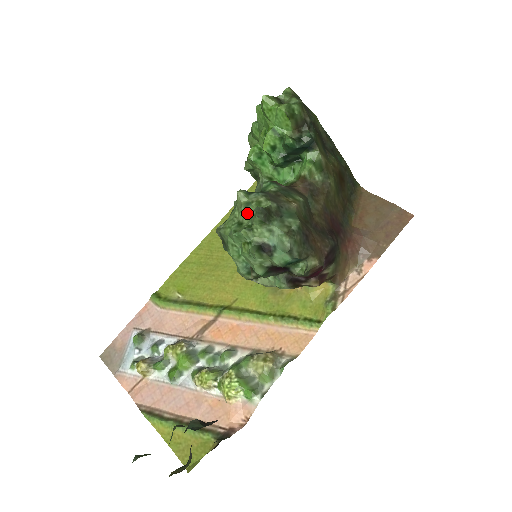
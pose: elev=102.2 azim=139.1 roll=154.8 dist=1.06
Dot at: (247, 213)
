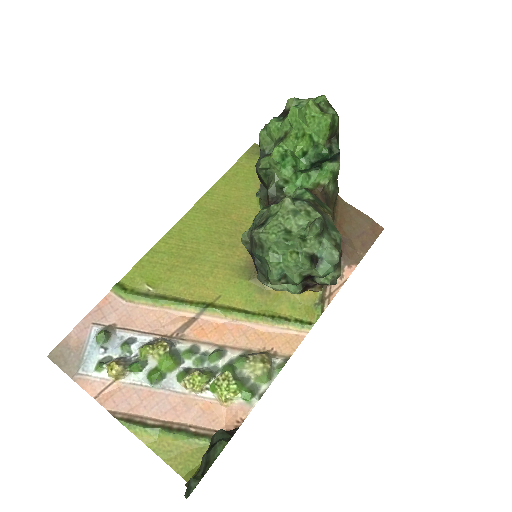
Dot at: (297, 222)
